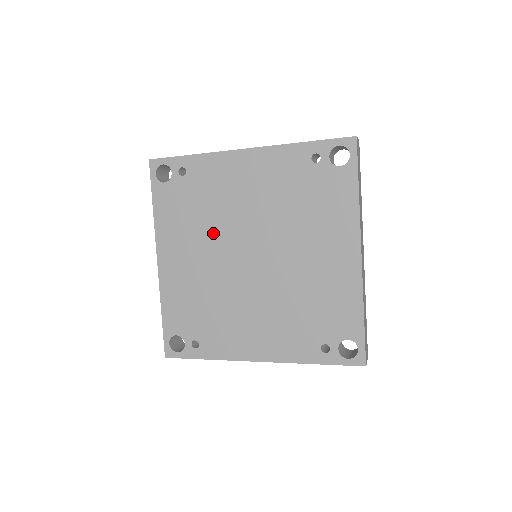
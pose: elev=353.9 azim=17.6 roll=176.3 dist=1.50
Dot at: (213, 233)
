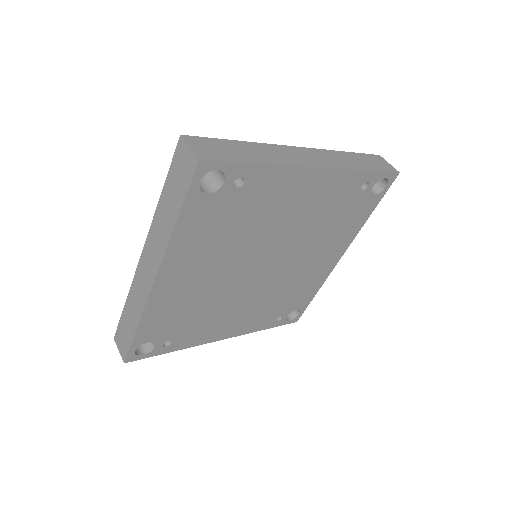
Dot at: (239, 249)
